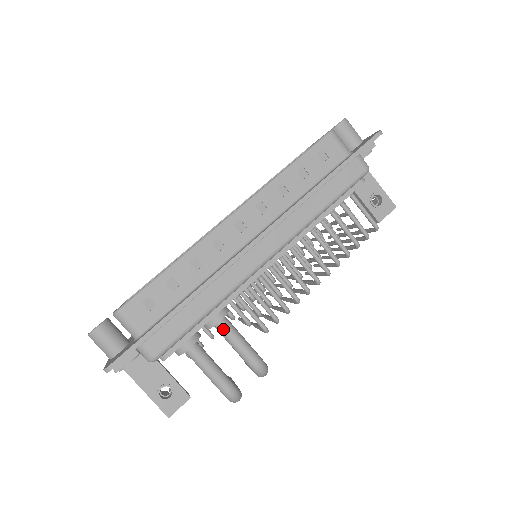
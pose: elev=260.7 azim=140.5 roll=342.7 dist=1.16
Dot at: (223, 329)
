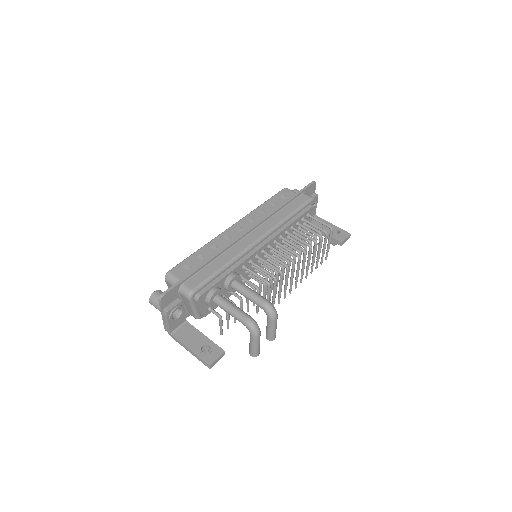
Dot at: (238, 285)
